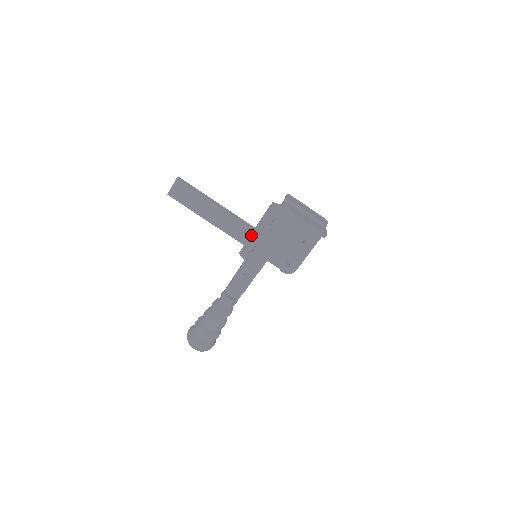
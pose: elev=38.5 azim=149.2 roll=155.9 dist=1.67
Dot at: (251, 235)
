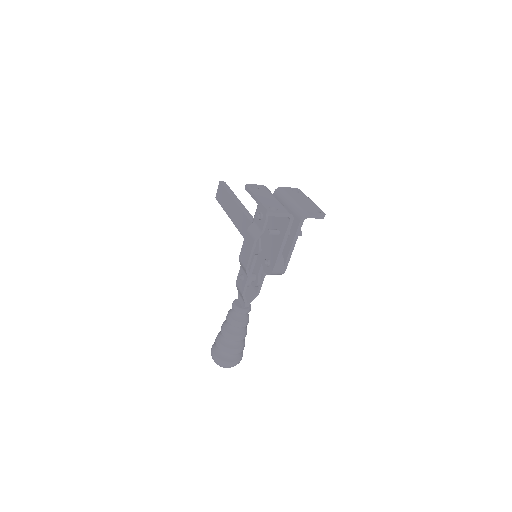
Dot at: occluded
